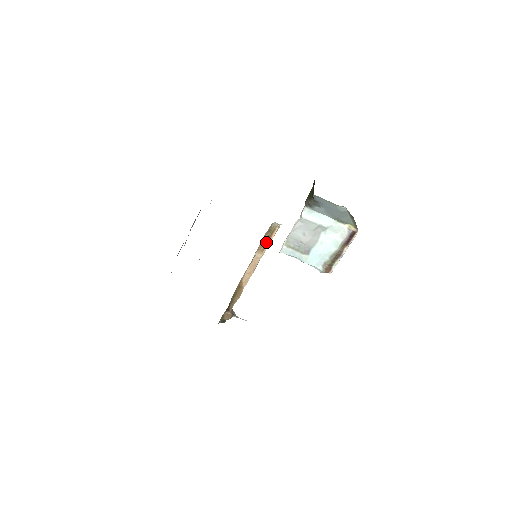
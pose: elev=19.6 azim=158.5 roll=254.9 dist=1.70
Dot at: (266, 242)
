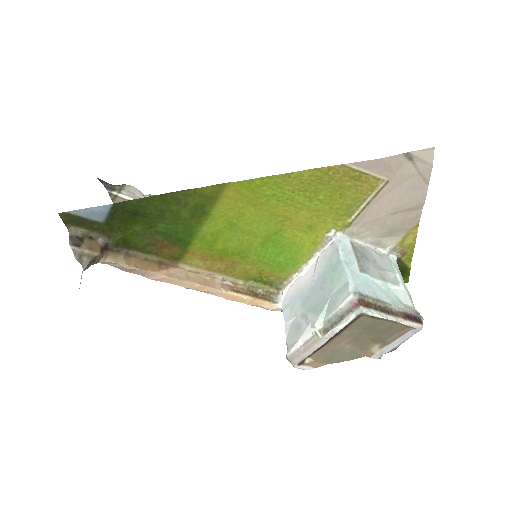
Dot at: (247, 292)
